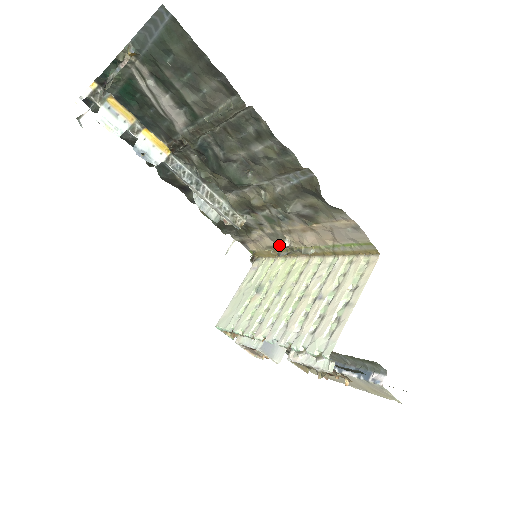
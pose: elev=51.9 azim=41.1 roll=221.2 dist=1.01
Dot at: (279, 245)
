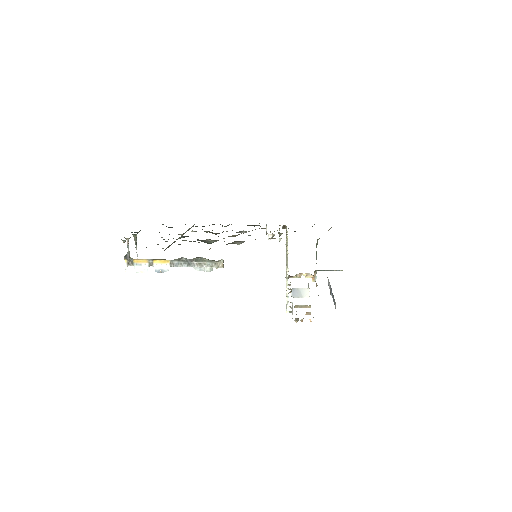
Dot at: occluded
